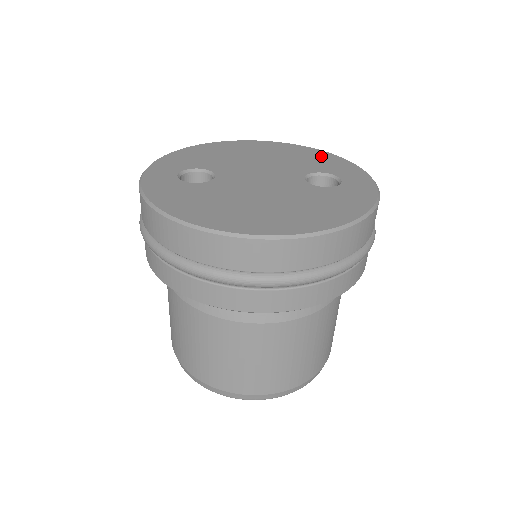
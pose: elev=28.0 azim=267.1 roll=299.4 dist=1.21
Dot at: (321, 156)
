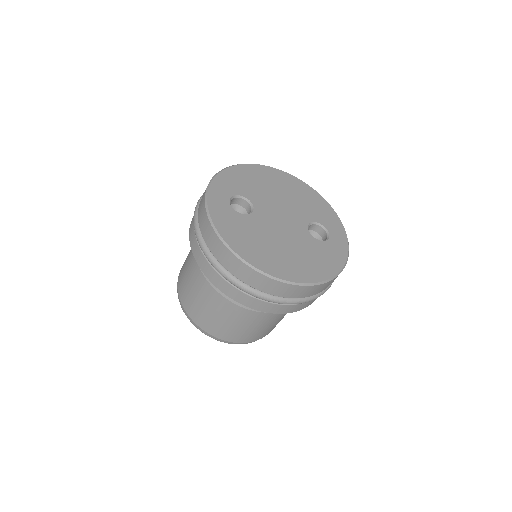
Dot at: (321, 203)
